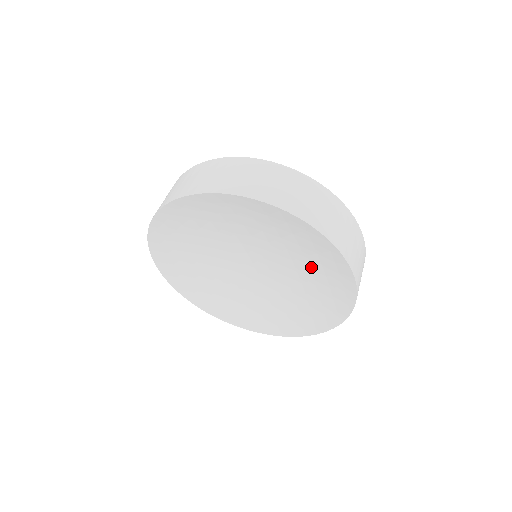
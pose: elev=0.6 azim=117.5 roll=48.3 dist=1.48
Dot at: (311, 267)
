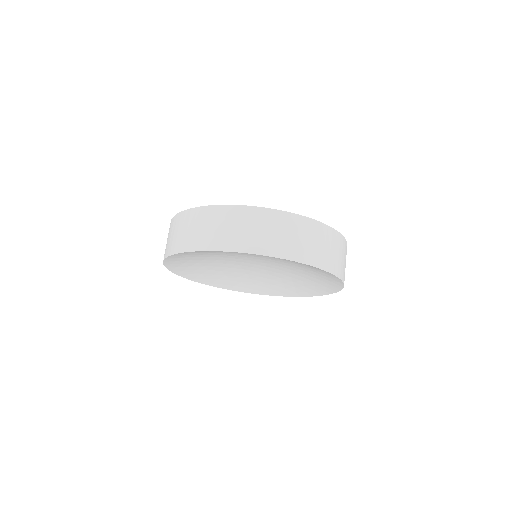
Dot at: occluded
